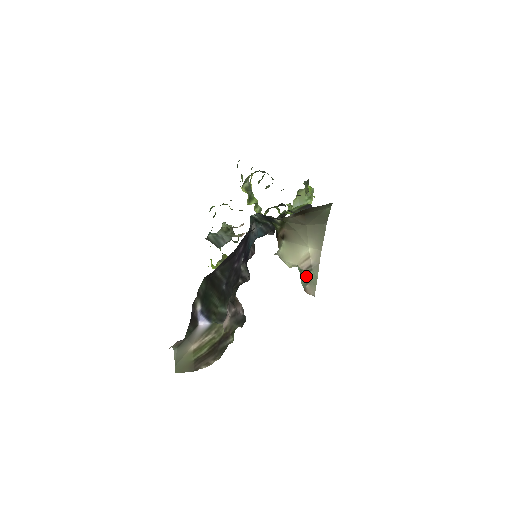
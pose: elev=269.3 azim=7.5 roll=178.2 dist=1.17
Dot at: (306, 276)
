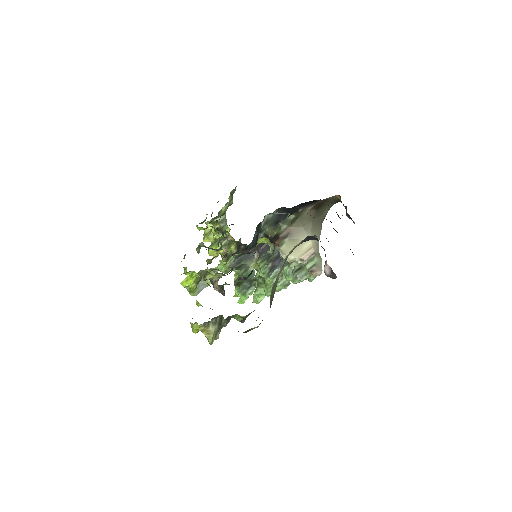
Dot at: (309, 263)
